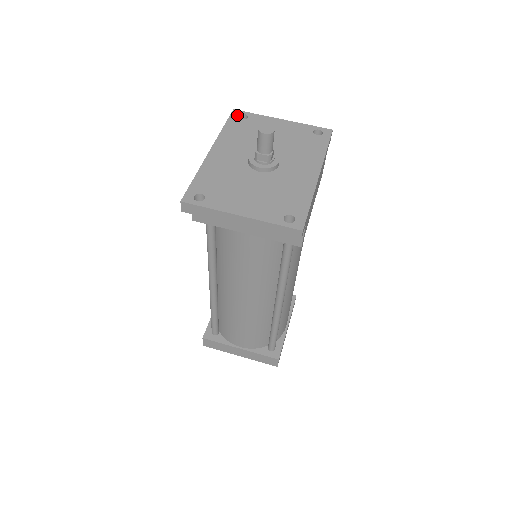
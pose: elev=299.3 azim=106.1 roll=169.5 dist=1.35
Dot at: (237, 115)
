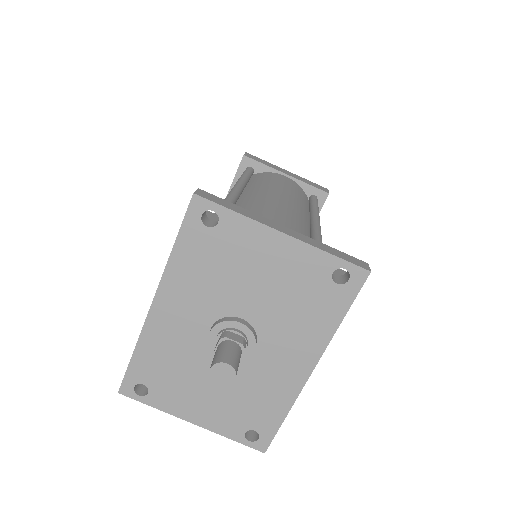
Dot at: (199, 214)
